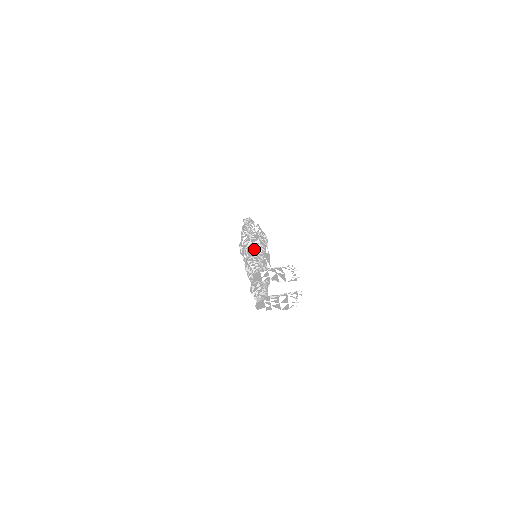
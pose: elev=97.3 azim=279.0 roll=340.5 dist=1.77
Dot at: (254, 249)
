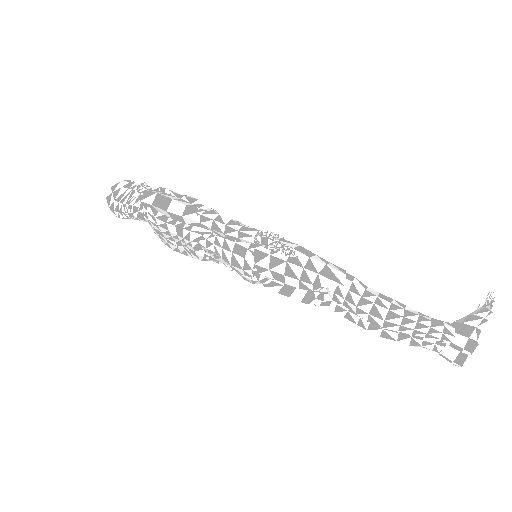
Dot at: (337, 282)
